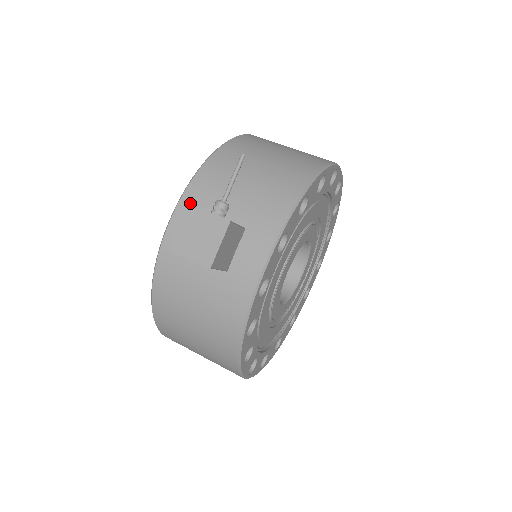
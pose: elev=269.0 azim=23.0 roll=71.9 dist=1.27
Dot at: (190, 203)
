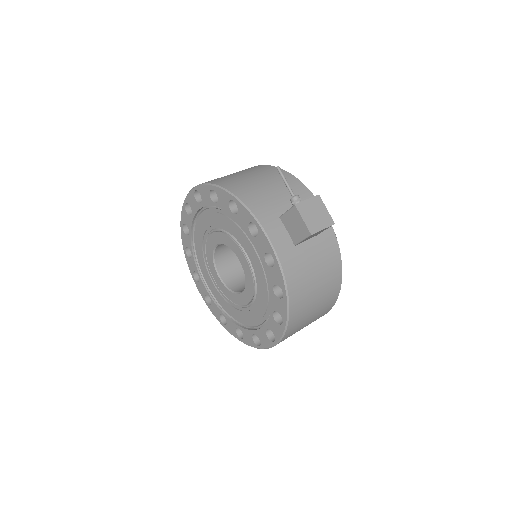
Dot at: (267, 220)
